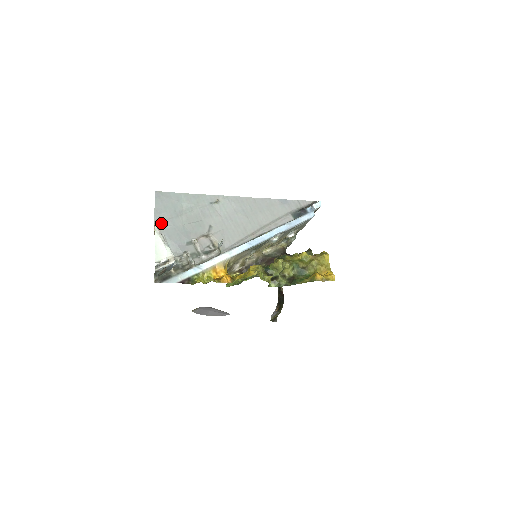
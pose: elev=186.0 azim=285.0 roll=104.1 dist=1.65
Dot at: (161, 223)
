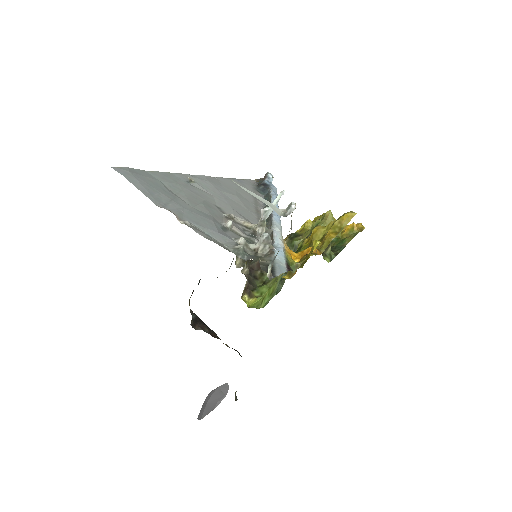
Dot at: (167, 207)
